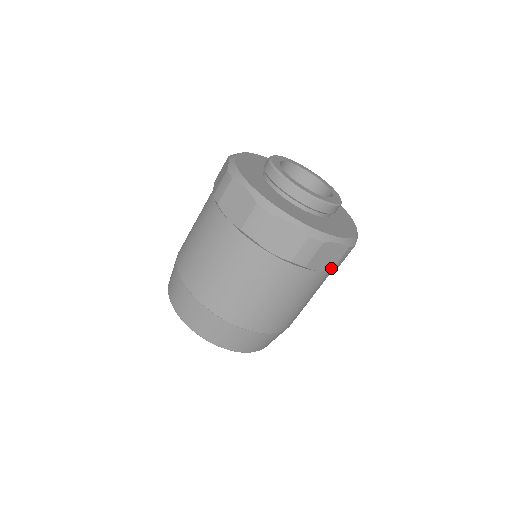
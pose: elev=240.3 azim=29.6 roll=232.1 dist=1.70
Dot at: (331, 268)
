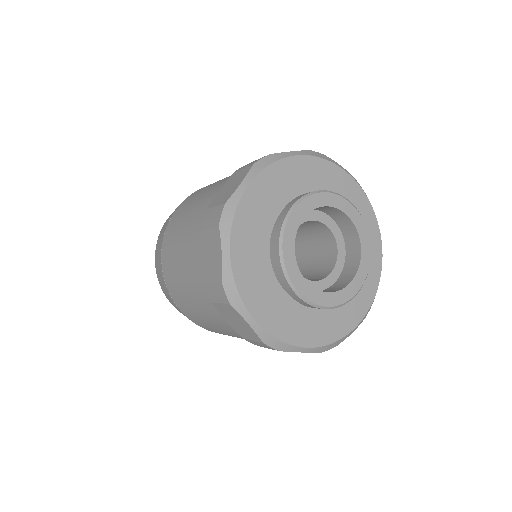
Dot at: occluded
